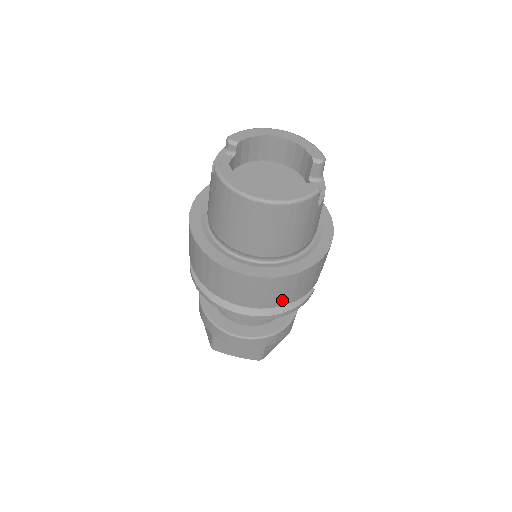
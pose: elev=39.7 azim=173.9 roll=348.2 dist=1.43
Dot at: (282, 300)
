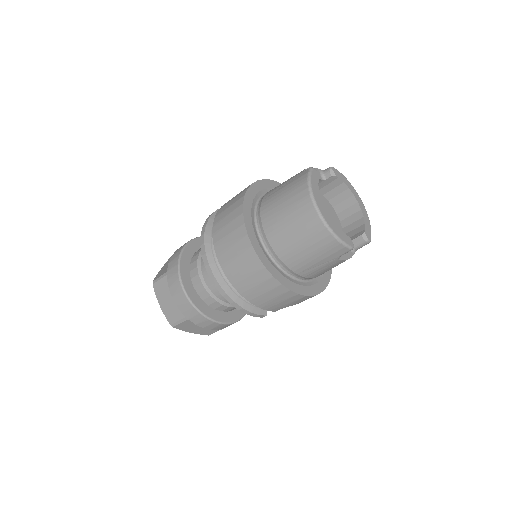
Dot at: (248, 291)
